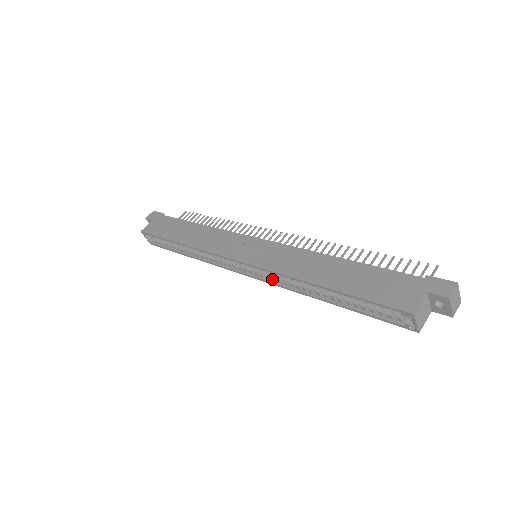
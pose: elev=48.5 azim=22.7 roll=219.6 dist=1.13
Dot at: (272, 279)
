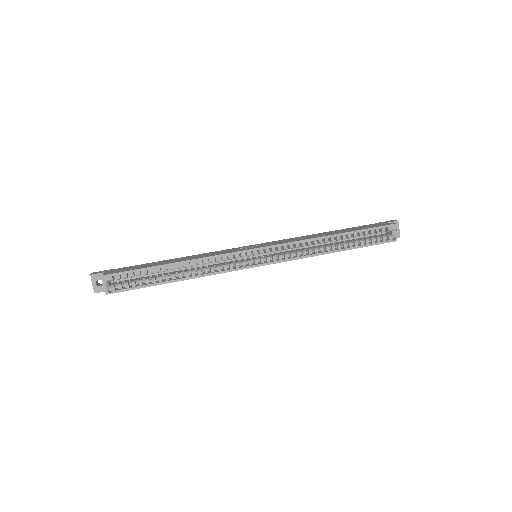
Dot at: (286, 257)
